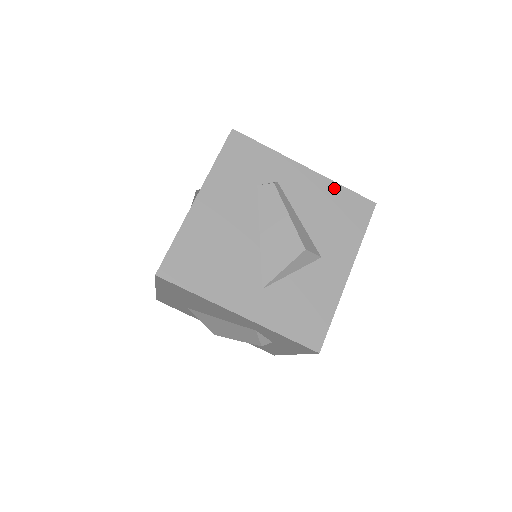
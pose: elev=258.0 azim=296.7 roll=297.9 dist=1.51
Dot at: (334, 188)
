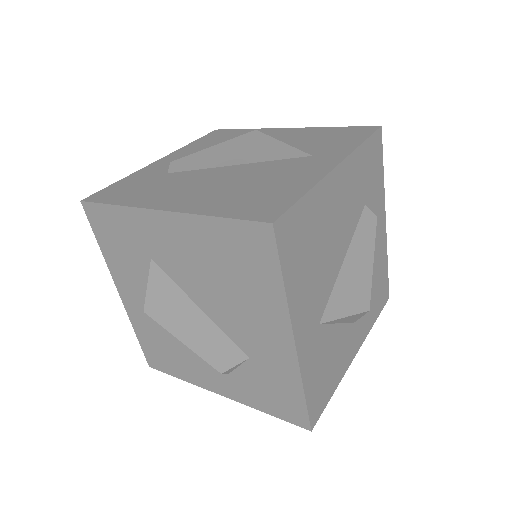
Dot at: (385, 260)
